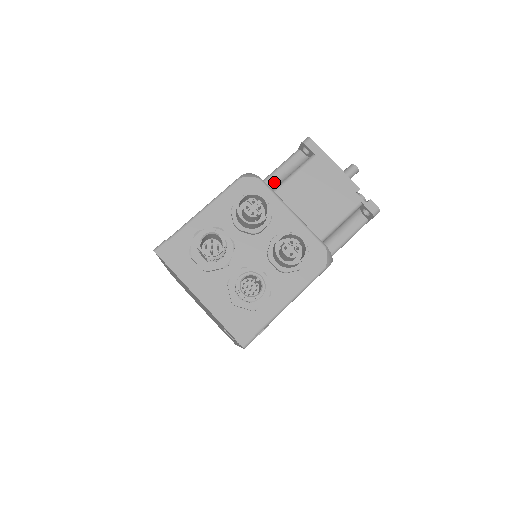
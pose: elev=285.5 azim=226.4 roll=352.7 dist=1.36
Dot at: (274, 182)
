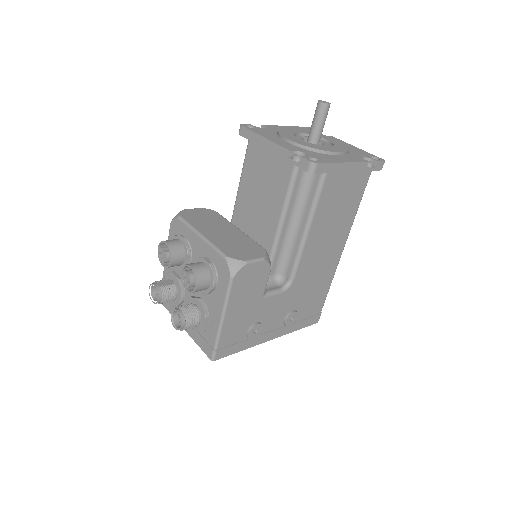
Dot at: occluded
